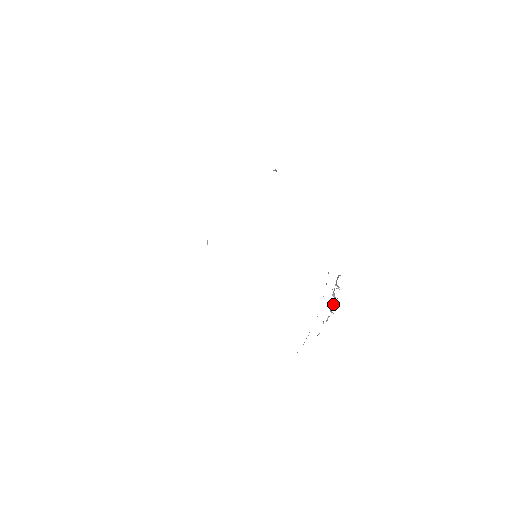
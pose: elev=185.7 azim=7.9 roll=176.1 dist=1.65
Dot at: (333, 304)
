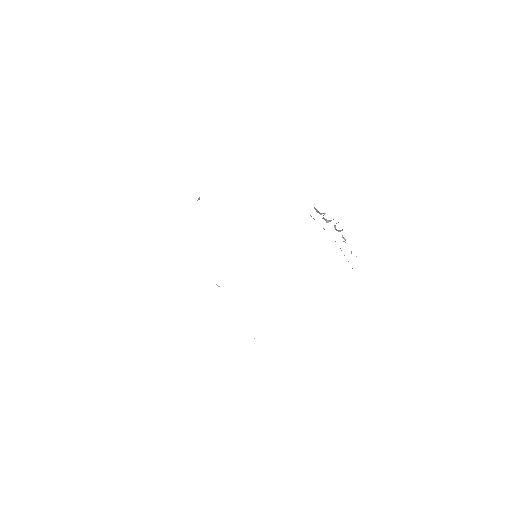
Dot at: (334, 226)
